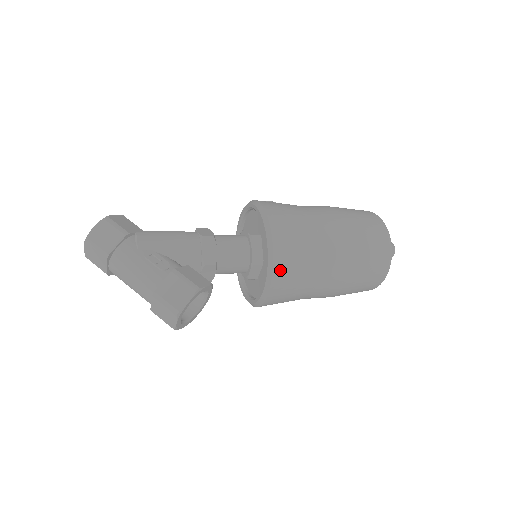
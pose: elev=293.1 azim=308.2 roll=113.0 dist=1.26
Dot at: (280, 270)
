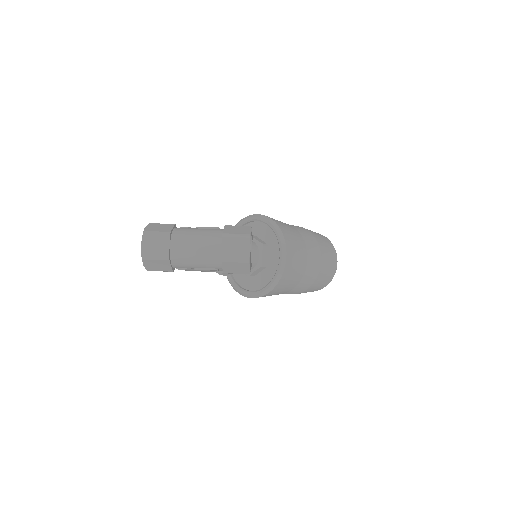
Dot at: (285, 232)
